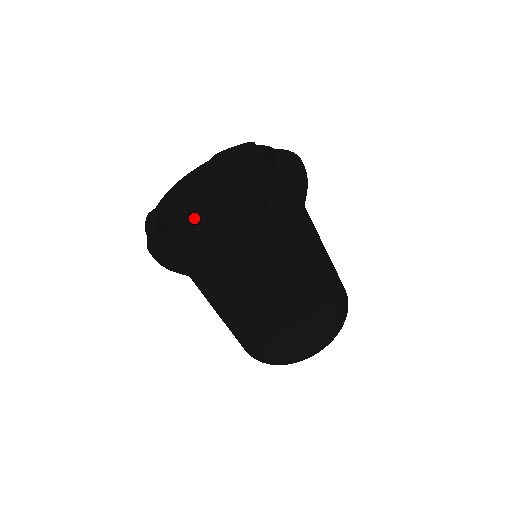
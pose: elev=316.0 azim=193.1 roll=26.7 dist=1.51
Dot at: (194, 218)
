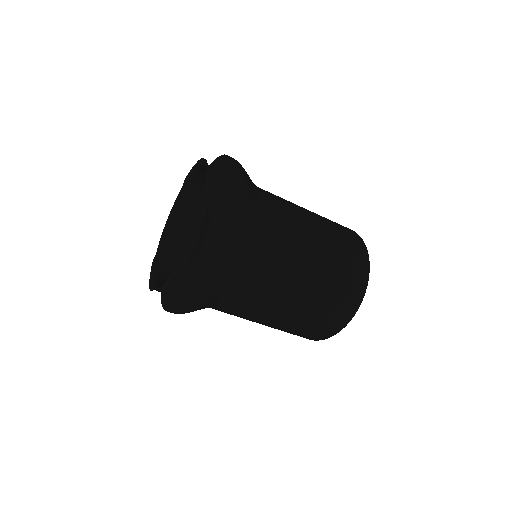
Dot at: occluded
